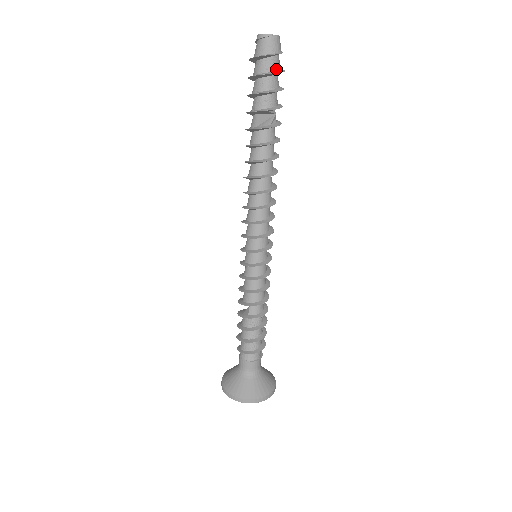
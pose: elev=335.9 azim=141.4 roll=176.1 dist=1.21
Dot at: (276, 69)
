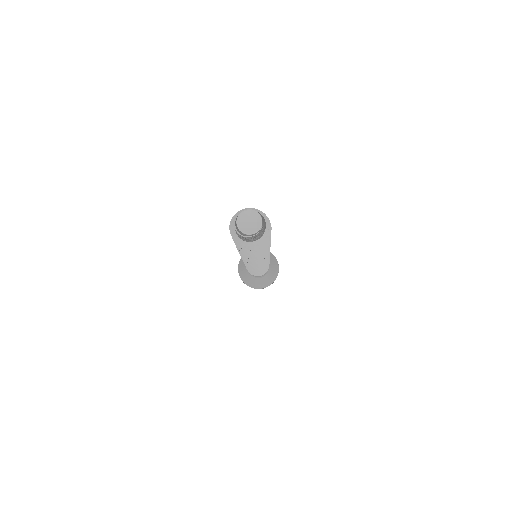
Dot at: occluded
